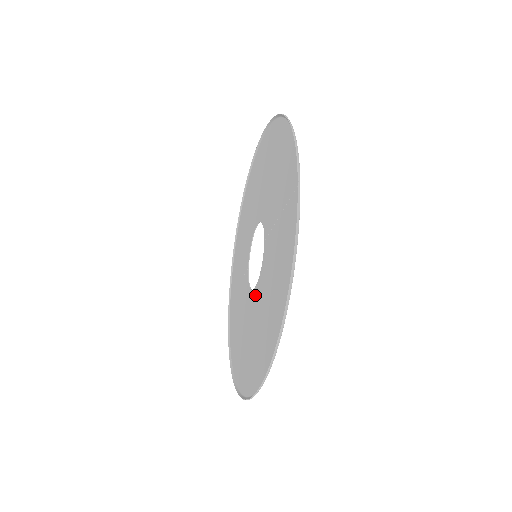
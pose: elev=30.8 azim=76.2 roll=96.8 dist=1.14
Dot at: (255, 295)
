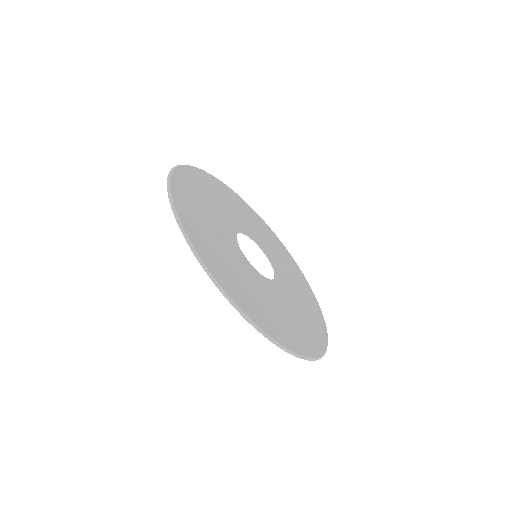
Dot at: (269, 285)
